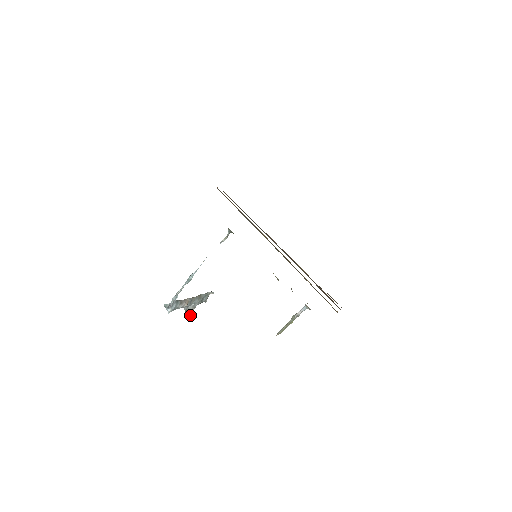
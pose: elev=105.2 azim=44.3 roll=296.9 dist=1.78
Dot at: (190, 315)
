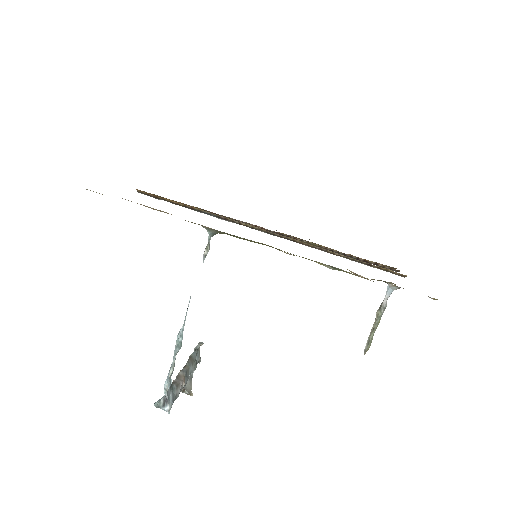
Dot at: (191, 393)
